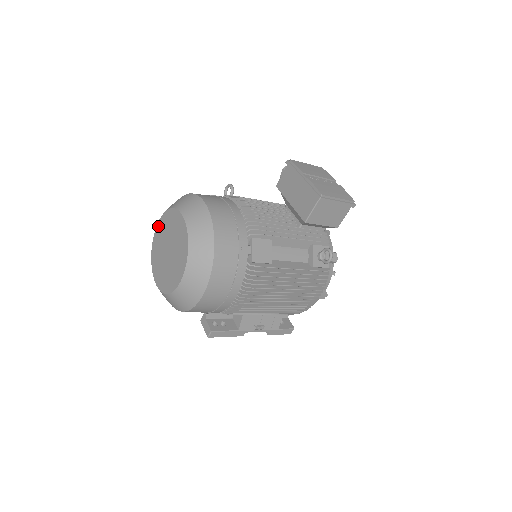
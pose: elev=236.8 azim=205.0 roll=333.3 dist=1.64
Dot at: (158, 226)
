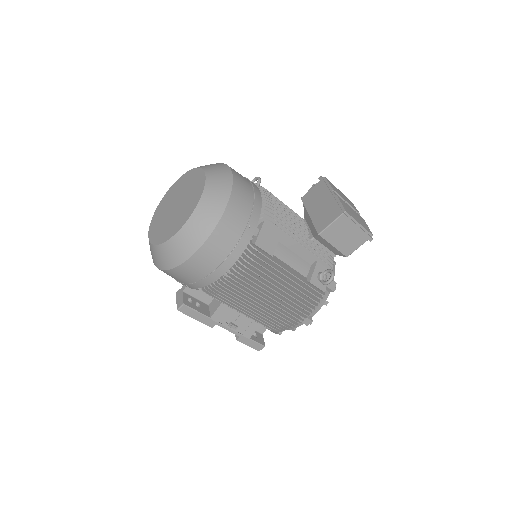
Dot at: (175, 184)
